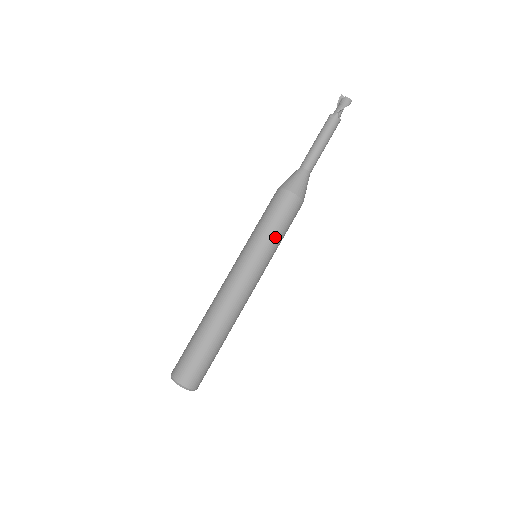
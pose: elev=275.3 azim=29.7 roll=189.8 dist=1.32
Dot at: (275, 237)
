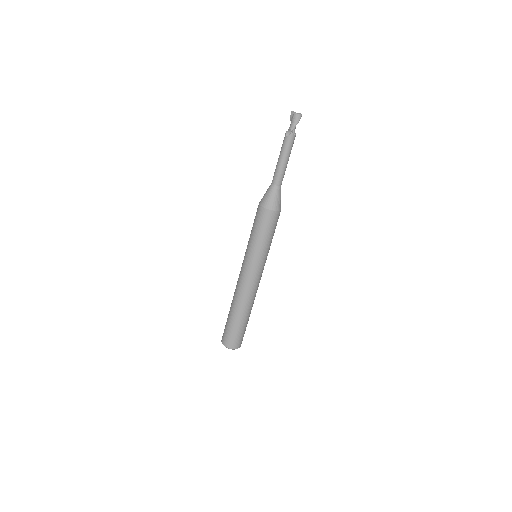
Dot at: (266, 244)
